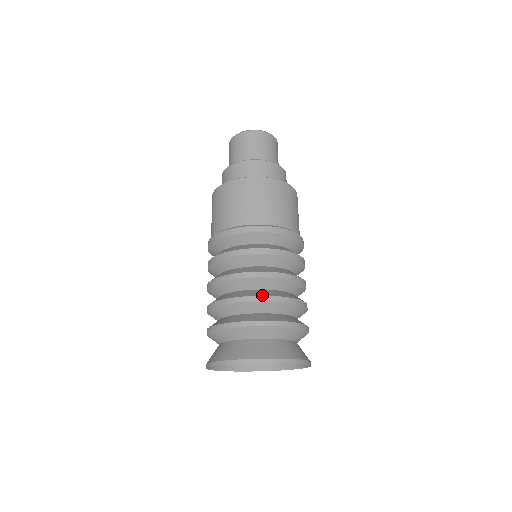
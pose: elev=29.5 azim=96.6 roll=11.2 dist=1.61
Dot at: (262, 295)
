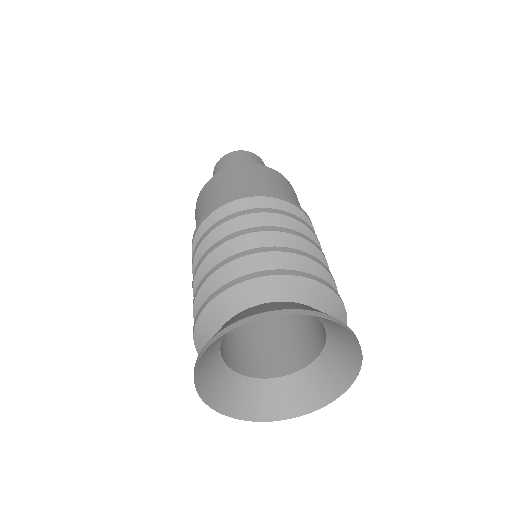
Dot at: (320, 261)
